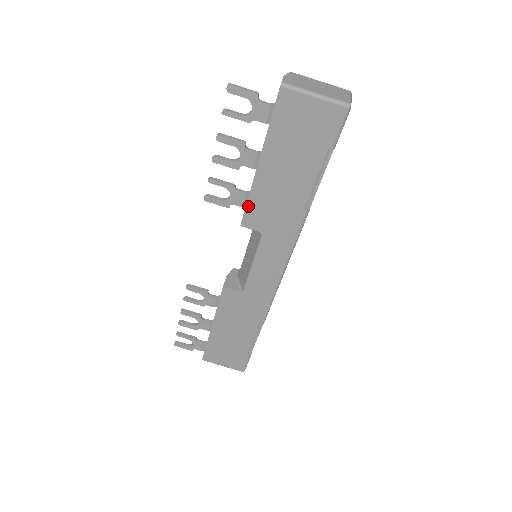
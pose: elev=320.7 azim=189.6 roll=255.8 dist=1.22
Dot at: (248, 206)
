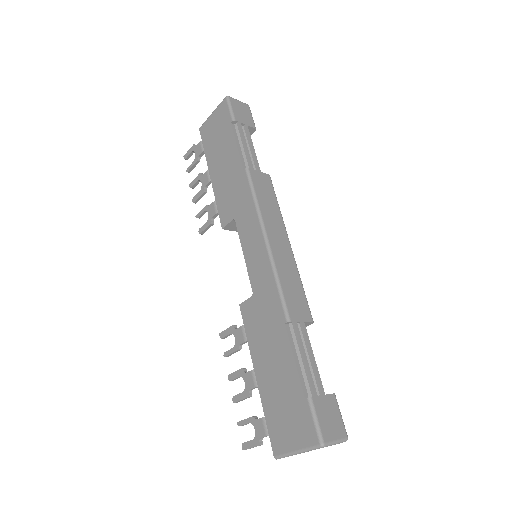
Dot at: (219, 209)
